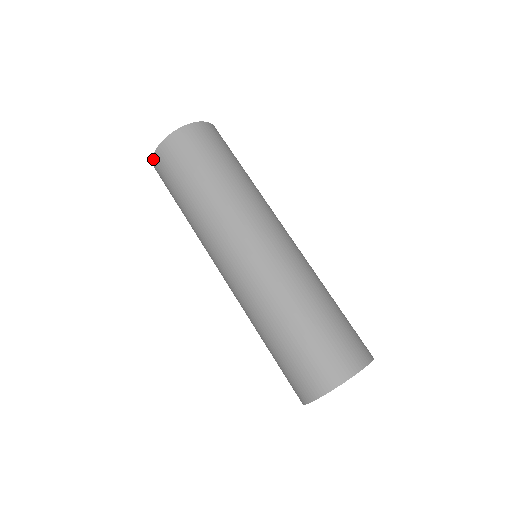
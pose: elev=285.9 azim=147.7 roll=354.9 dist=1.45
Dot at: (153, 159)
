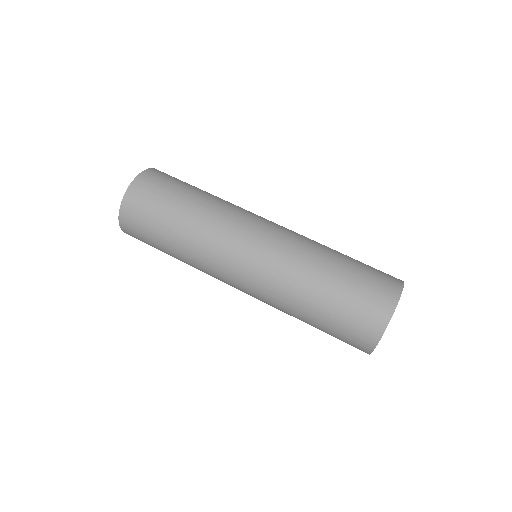
Dot at: (122, 229)
